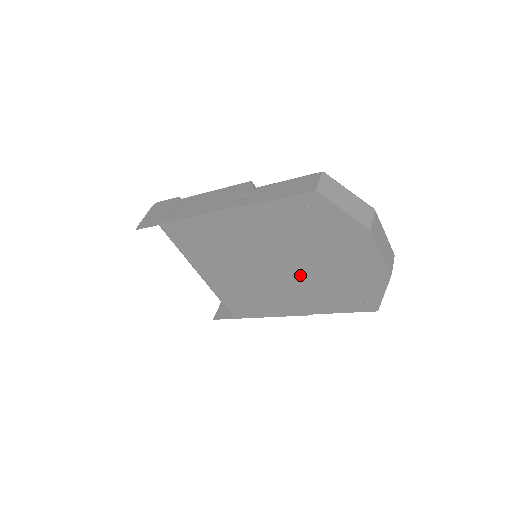
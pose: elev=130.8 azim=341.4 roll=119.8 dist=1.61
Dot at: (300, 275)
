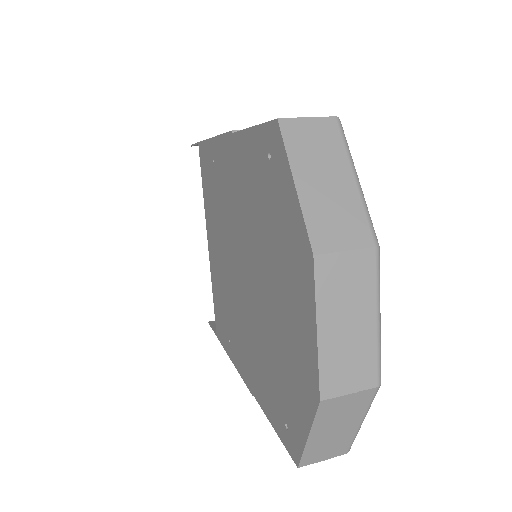
Dot at: (252, 304)
